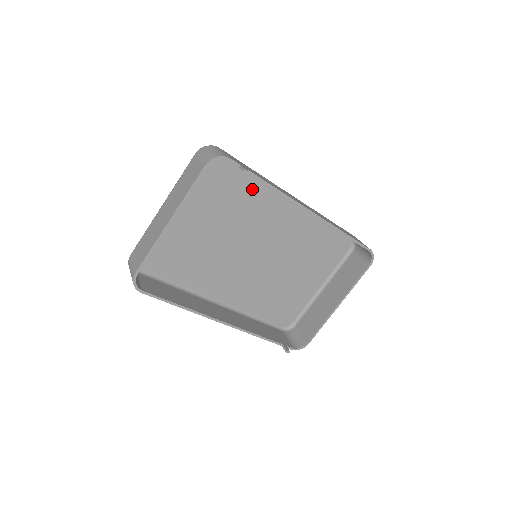
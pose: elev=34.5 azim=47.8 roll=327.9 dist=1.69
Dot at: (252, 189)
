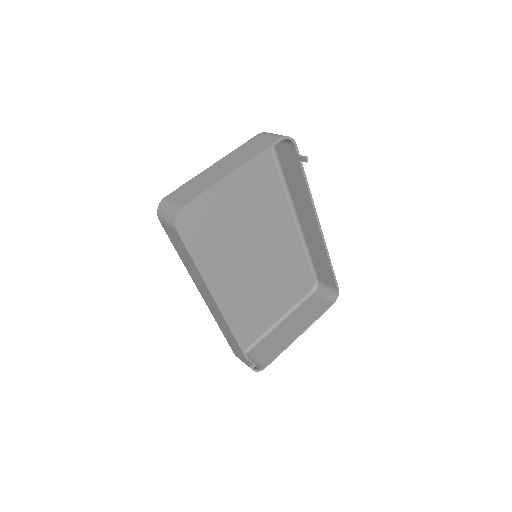
Dot at: (276, 192)
